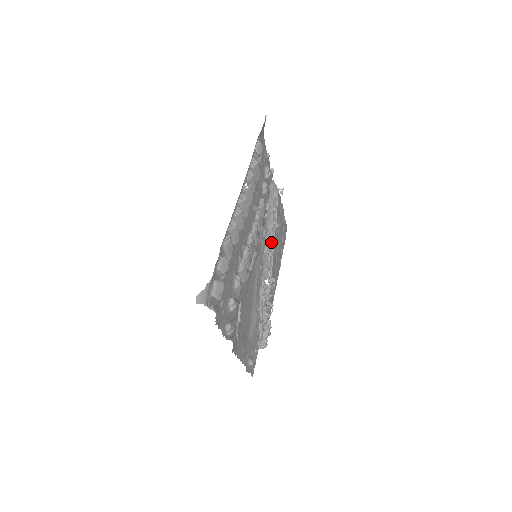
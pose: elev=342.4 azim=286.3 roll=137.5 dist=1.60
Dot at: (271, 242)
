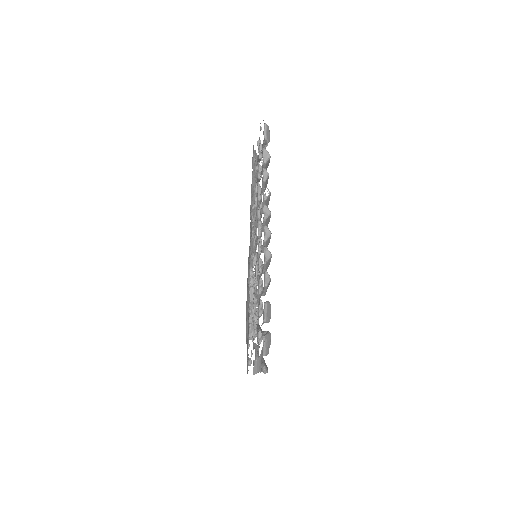
Dot at: (255, 224)
